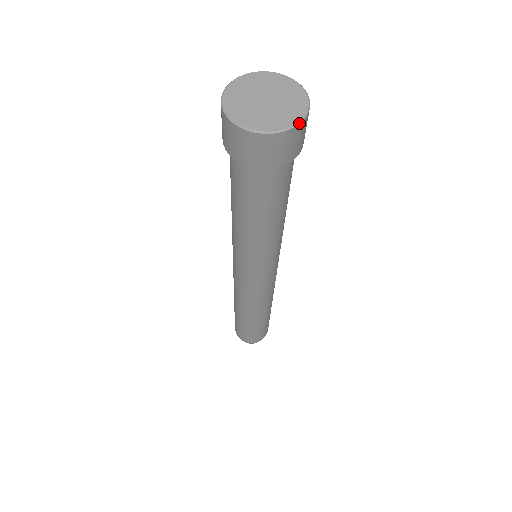
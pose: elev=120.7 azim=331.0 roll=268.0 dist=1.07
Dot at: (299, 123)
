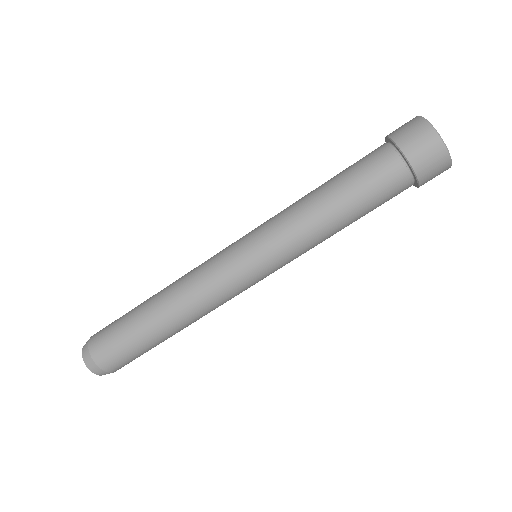
Dot at: occluded
